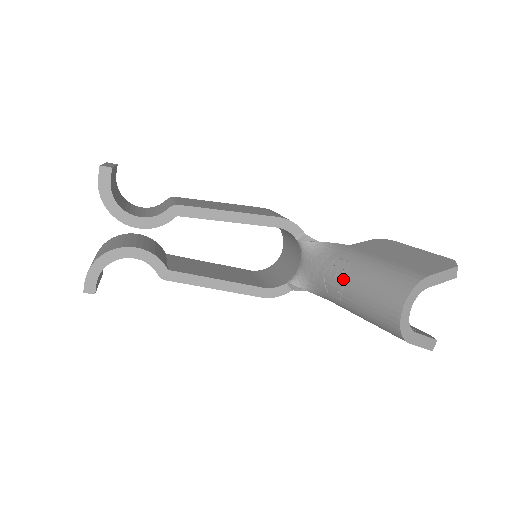
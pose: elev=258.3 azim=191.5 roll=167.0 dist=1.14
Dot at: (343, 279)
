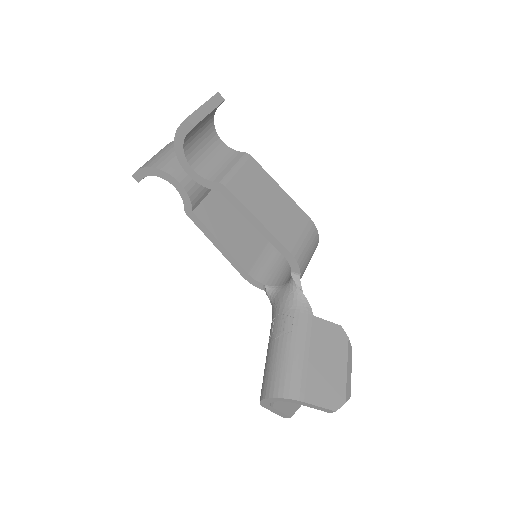
Dot at: (278, 334)
